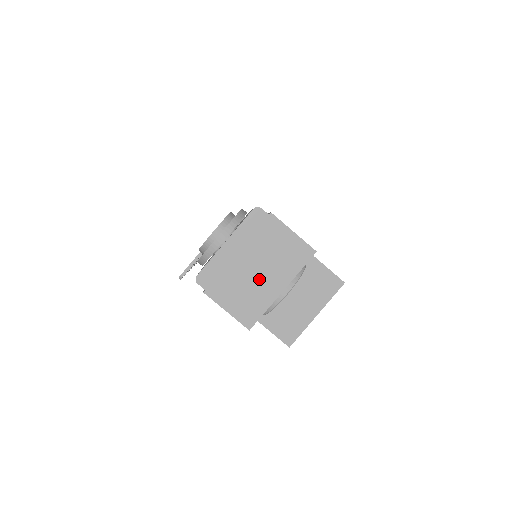
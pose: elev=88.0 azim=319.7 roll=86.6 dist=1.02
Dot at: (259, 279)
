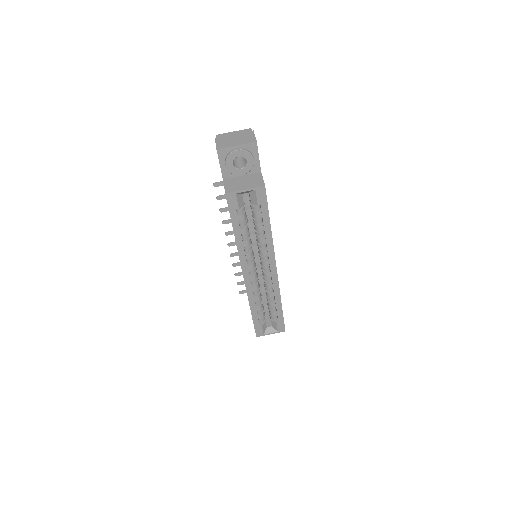
Dot at: (233, 141)
